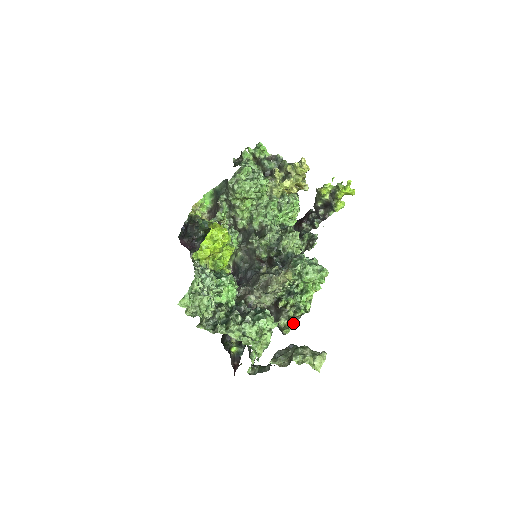
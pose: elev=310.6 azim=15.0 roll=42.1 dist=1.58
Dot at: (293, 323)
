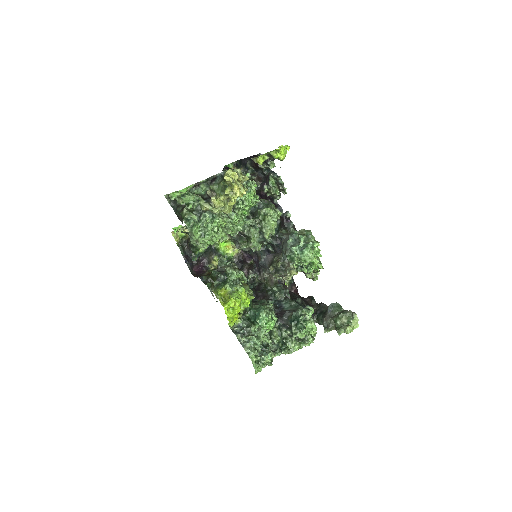
Dot at: (317, 274)
